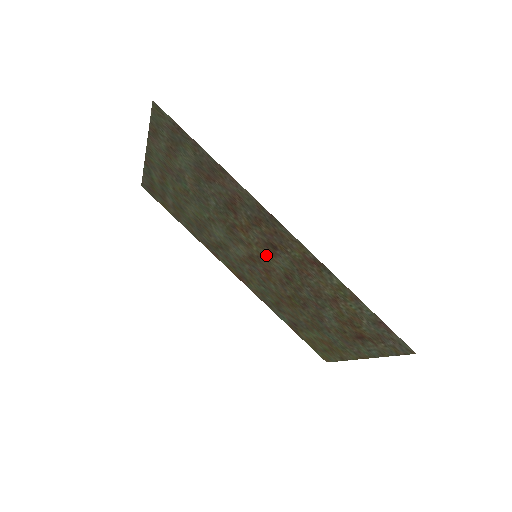
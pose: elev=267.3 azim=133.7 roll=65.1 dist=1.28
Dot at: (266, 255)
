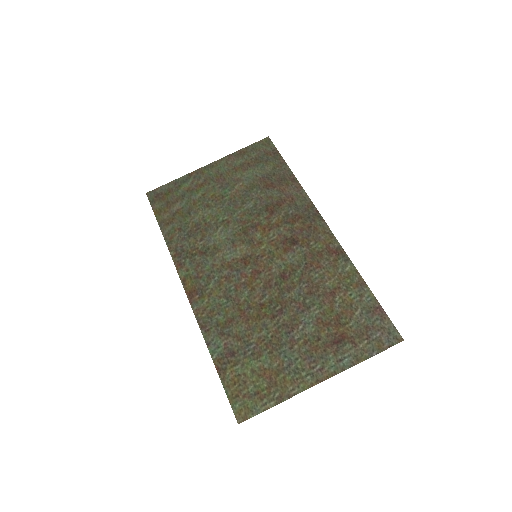
Dot at: (274, 253)
